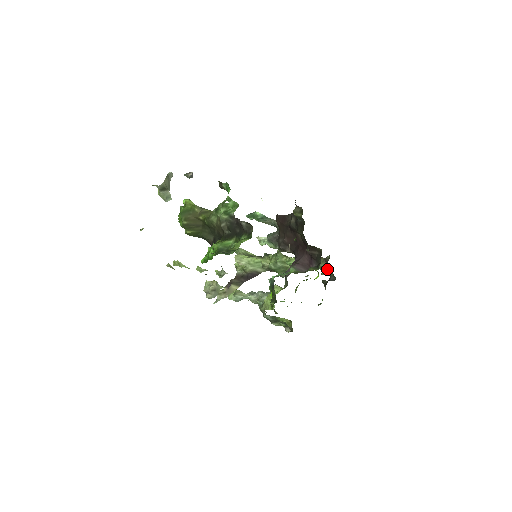
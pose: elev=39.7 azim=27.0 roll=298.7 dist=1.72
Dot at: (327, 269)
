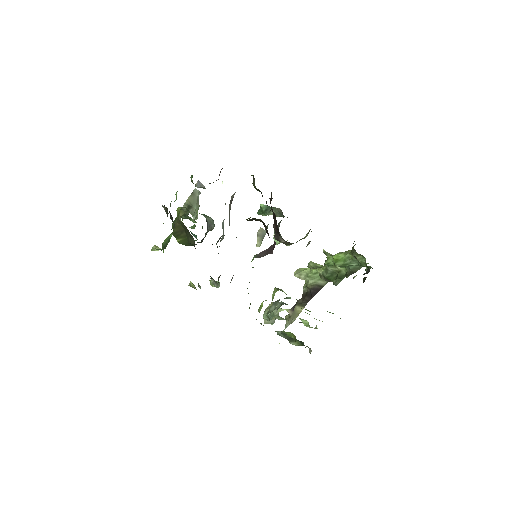
Dot at: (360, 260)
